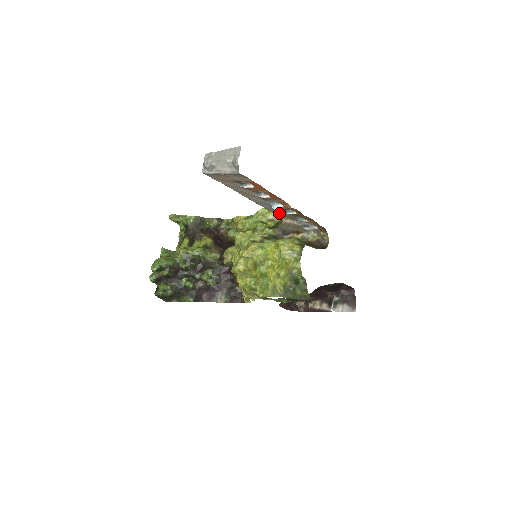
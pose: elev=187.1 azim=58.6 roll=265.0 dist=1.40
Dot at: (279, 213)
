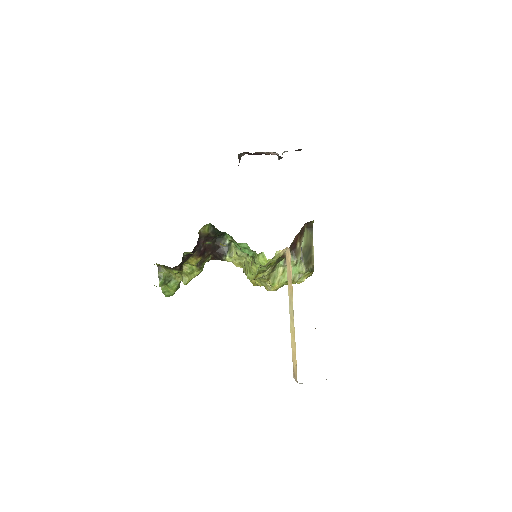
Dot at: occluded
